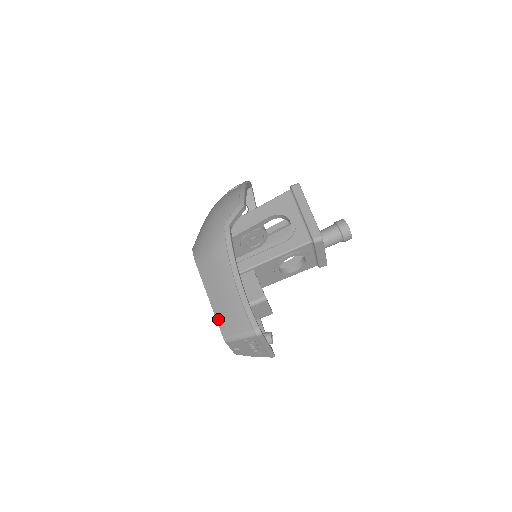
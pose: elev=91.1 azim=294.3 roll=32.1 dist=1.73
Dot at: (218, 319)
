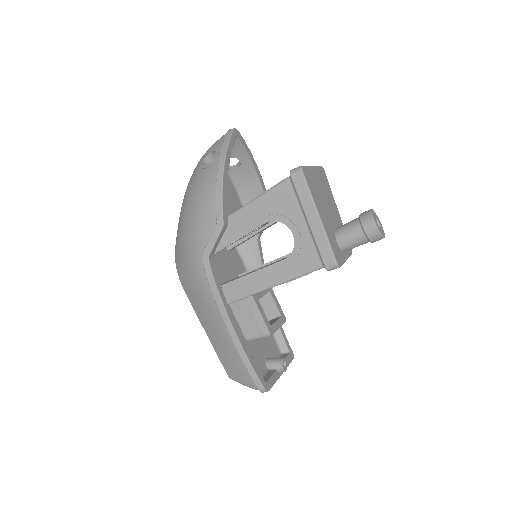
Dot at: (220, 358)
